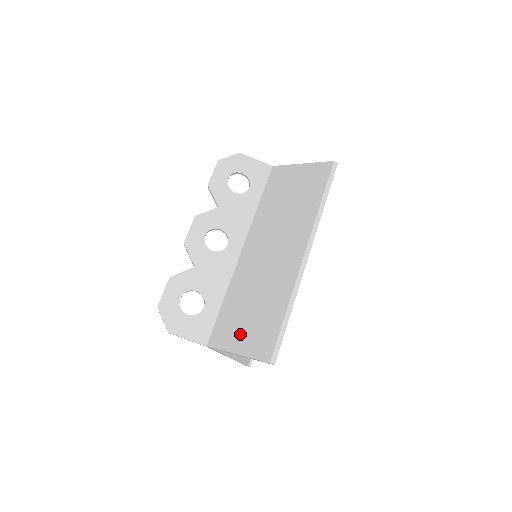
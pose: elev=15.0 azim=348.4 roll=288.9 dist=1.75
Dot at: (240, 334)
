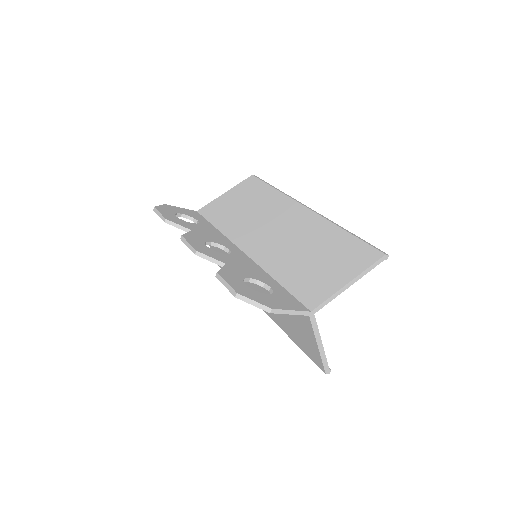
Dot at: (330, 273)
